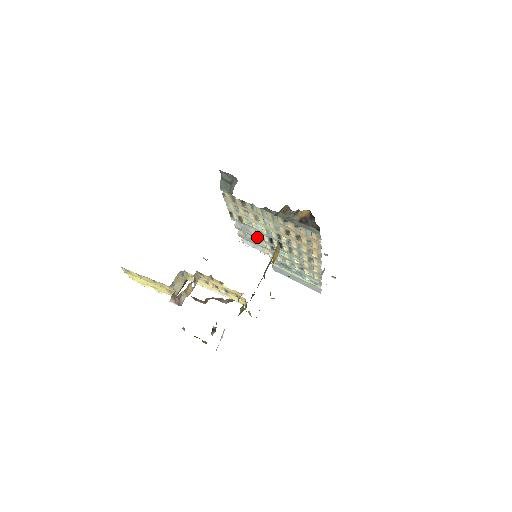
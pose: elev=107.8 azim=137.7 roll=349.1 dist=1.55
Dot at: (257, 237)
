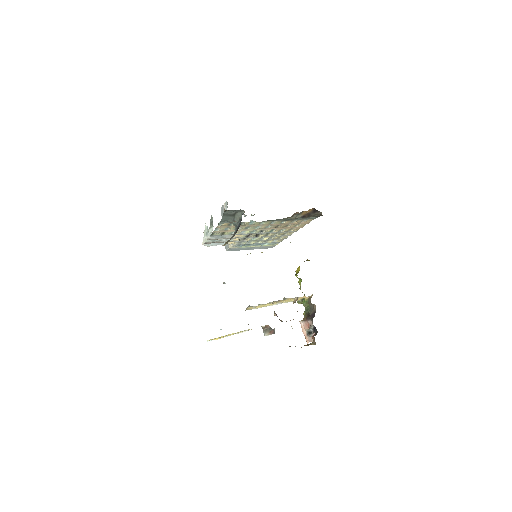
Dot at: occluded
